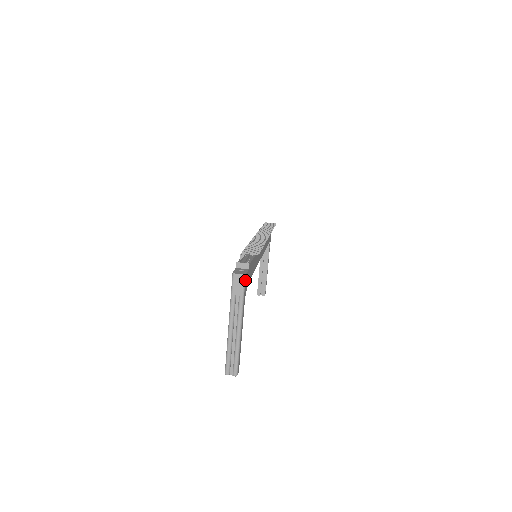
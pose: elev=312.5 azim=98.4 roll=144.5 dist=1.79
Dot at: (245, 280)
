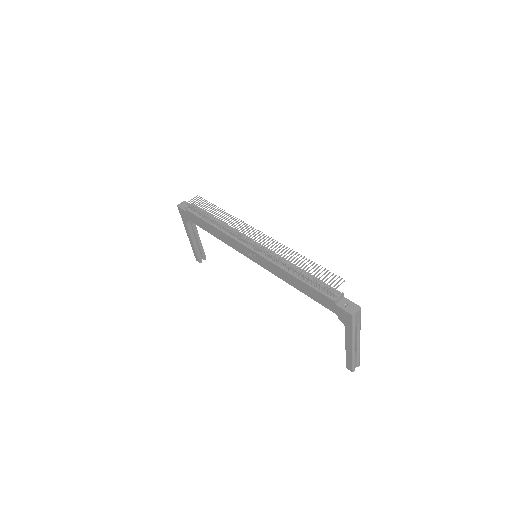
Dot at: (360, 311)
